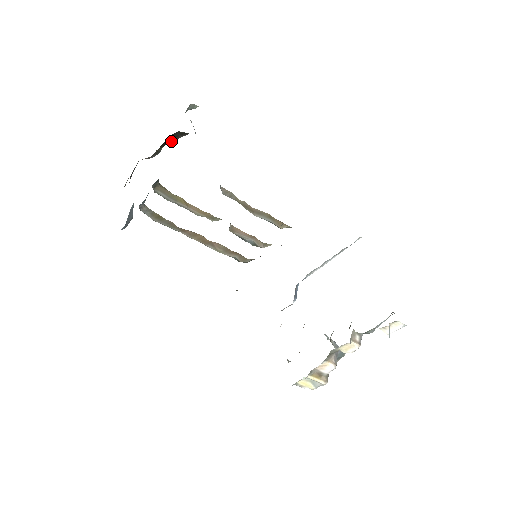
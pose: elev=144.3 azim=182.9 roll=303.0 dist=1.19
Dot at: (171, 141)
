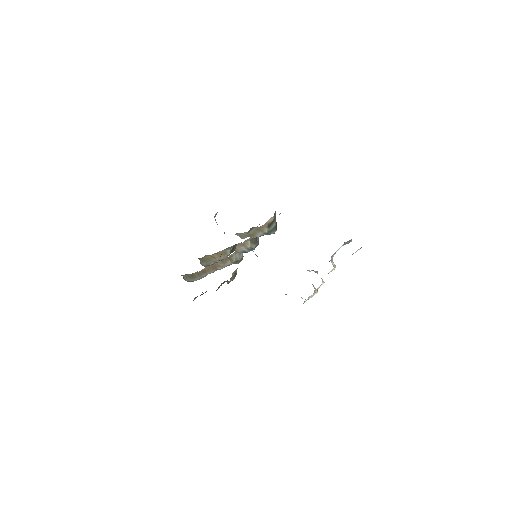
Dot at: occluded
